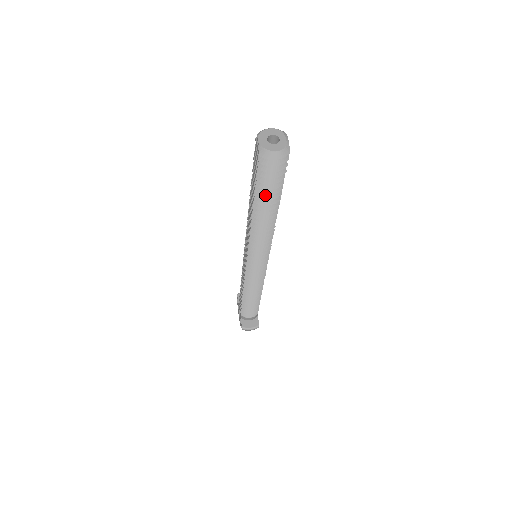
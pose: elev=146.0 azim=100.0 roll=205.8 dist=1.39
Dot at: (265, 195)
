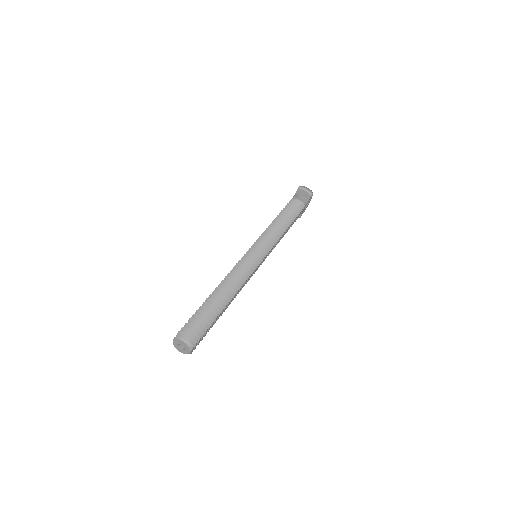
Dot at: occluded
